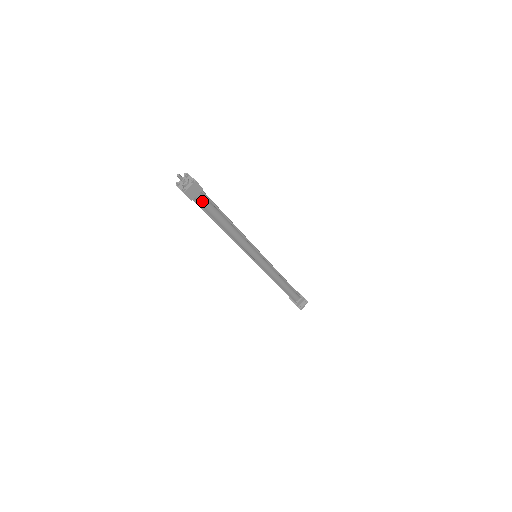
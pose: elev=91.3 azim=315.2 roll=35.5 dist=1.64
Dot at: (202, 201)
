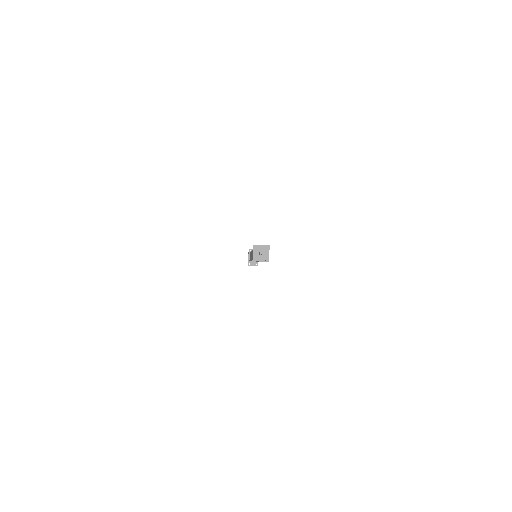
Dot at: occluded
